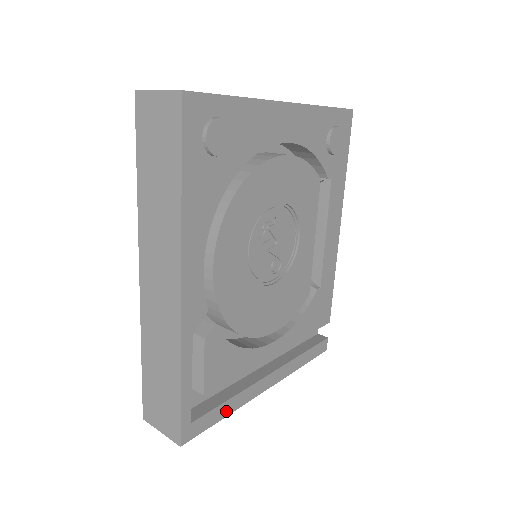
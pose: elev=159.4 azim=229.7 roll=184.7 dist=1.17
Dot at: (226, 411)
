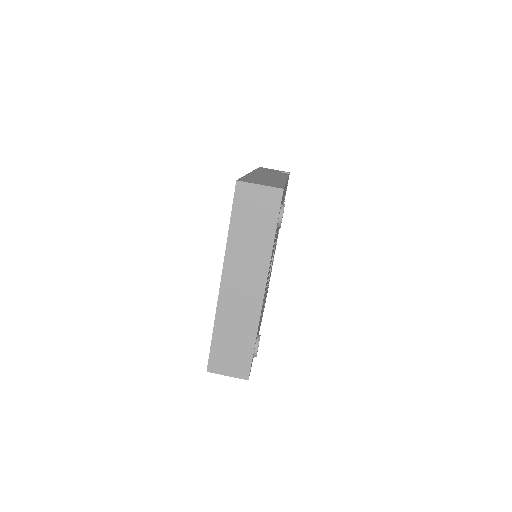
Dot at: occluded
